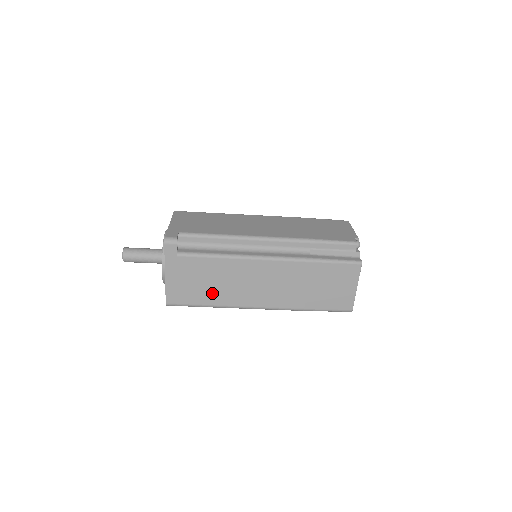
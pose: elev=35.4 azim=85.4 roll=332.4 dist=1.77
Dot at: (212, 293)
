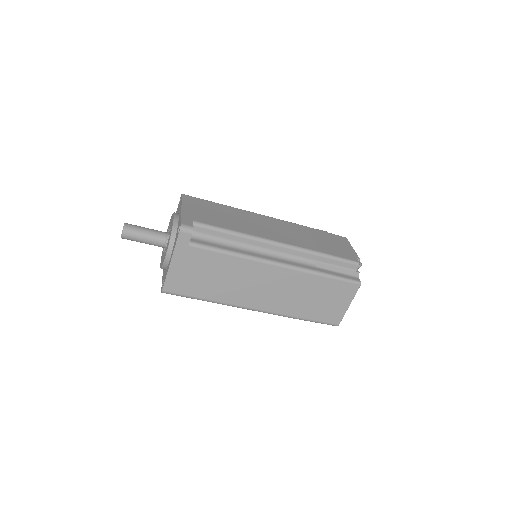
Dot at: (213, 288)
